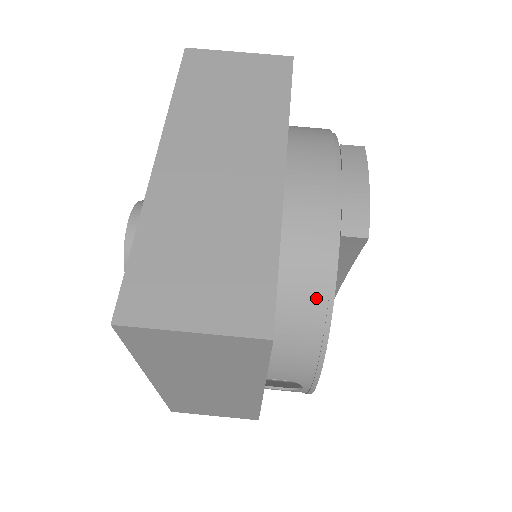
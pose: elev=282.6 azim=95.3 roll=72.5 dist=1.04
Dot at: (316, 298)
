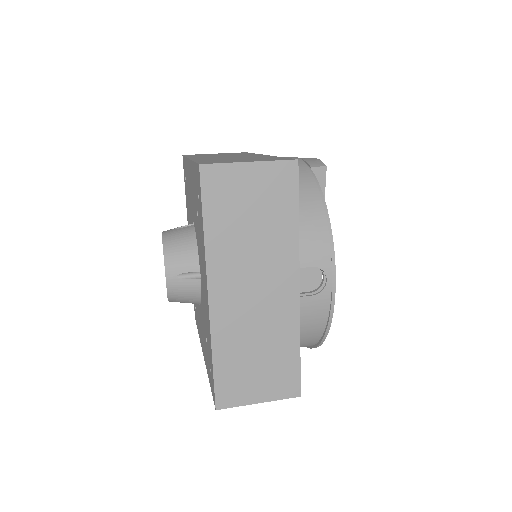
Dot at: (311, 190)
